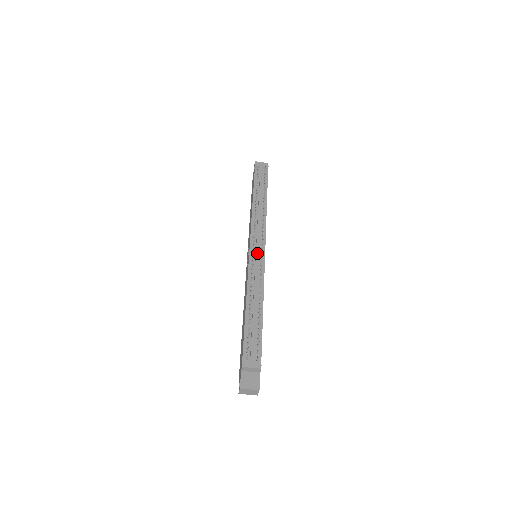
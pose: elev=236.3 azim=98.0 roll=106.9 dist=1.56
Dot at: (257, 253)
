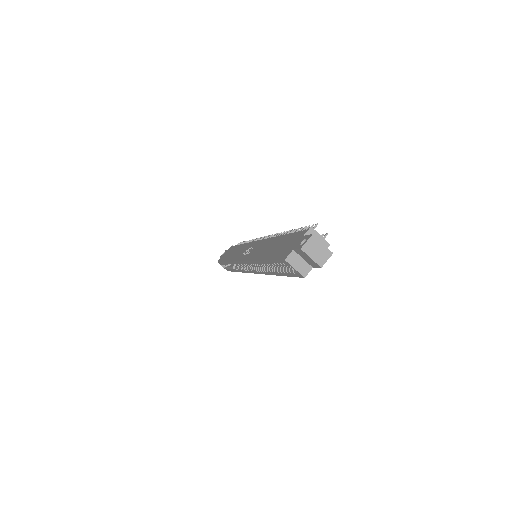
Dot at: occluded
